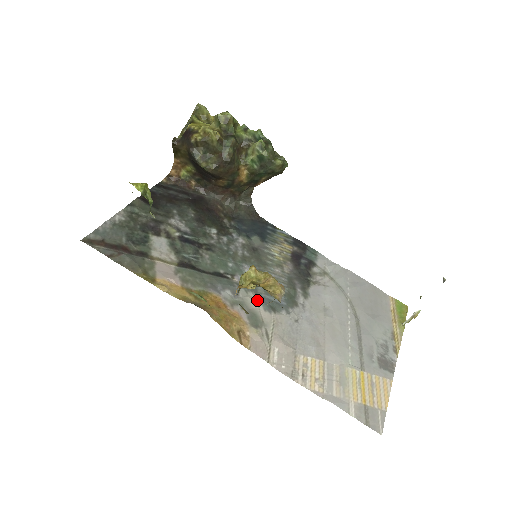
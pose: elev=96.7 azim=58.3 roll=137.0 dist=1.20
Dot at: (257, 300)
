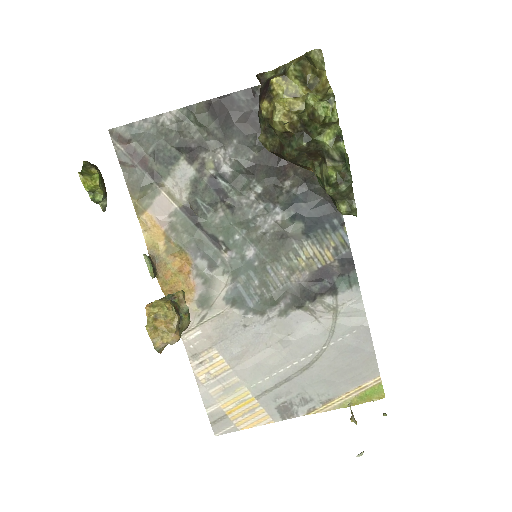
Dot at: (226, 286)
